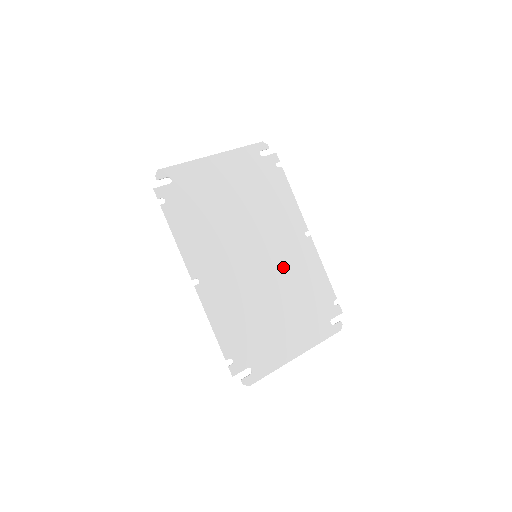
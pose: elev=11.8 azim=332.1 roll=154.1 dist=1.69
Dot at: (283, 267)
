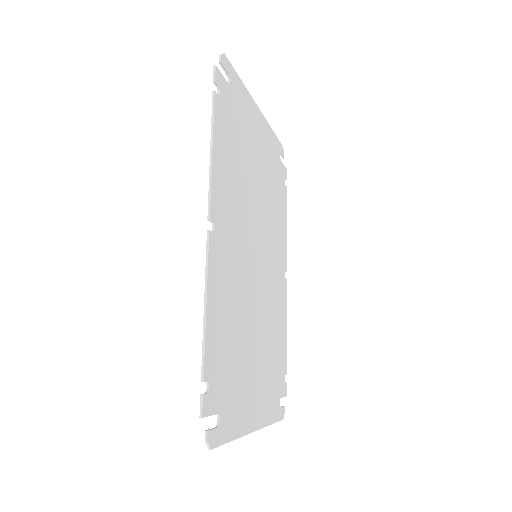
Dot at: (268, 293)
